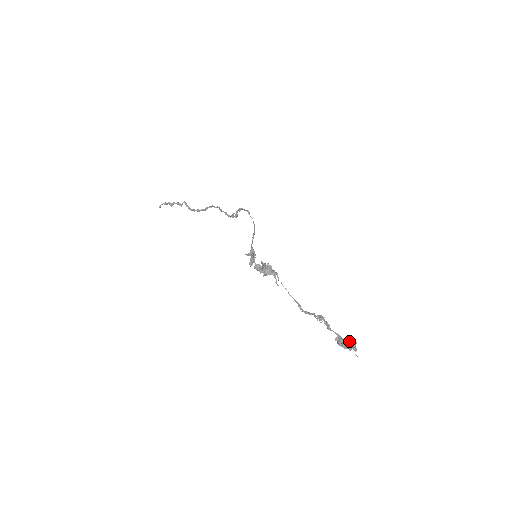
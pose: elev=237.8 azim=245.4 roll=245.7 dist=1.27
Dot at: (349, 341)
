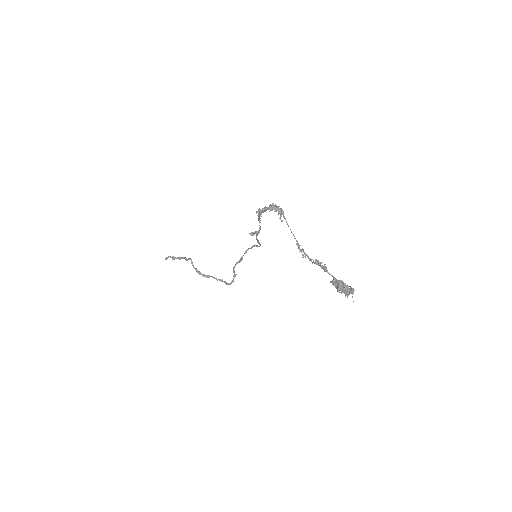
Dot at: occluded
